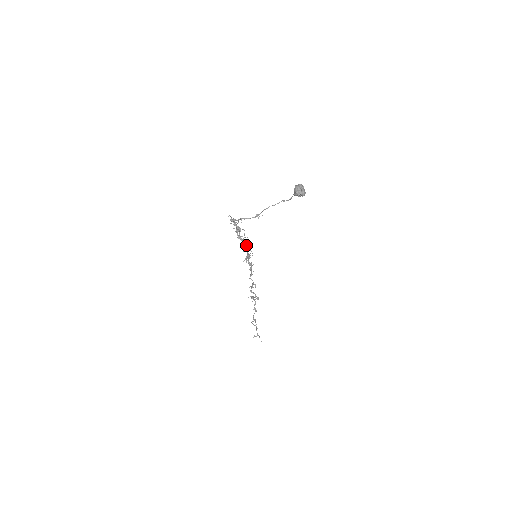
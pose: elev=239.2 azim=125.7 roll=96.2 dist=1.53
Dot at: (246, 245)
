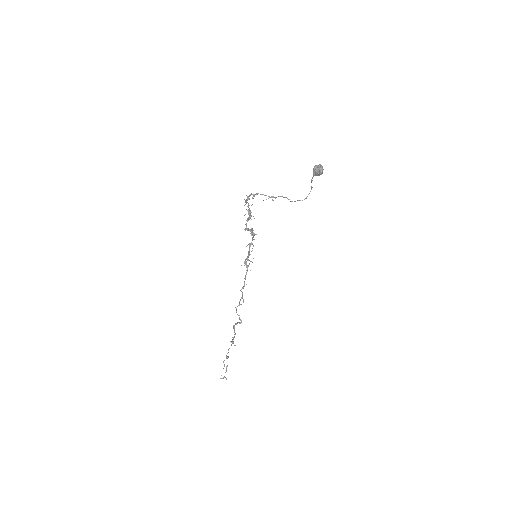
Dot at: (251, 234)
